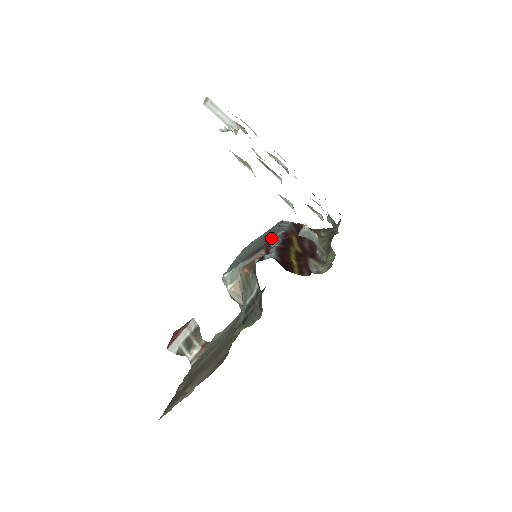
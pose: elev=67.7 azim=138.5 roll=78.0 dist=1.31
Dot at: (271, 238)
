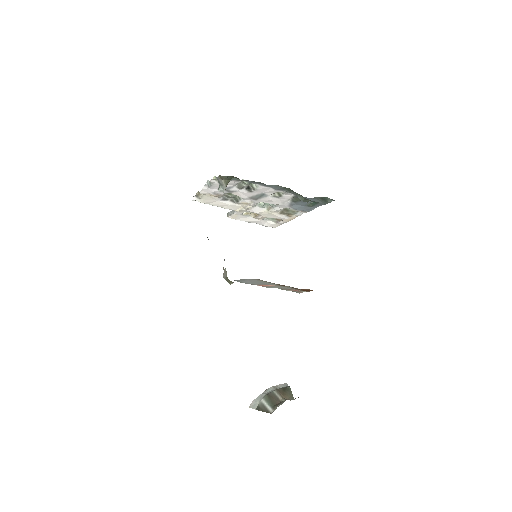
Dot at: occluded
